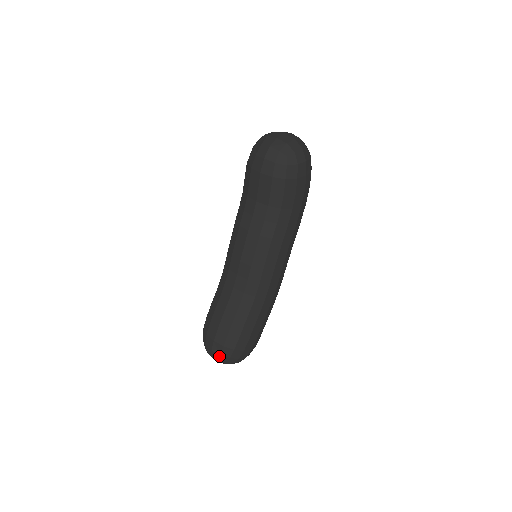
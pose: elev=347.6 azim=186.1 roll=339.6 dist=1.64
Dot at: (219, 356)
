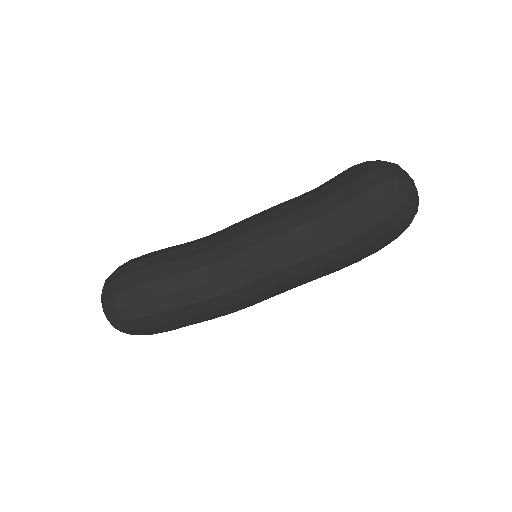
Dot at: (110, 295)
